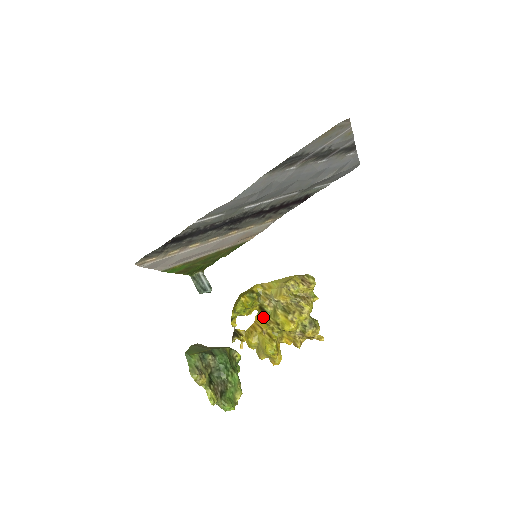
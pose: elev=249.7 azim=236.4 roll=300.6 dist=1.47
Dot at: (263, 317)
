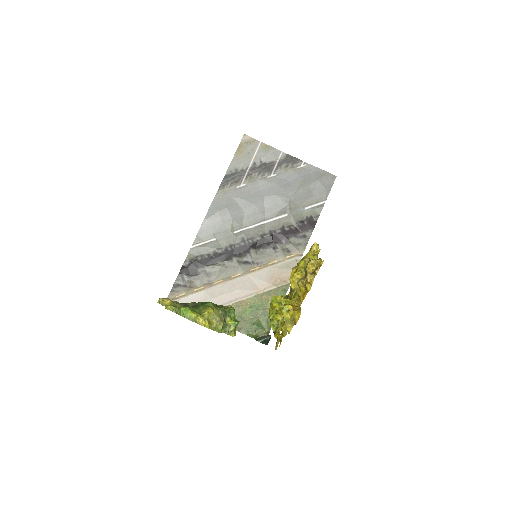
Dot at: occluded
